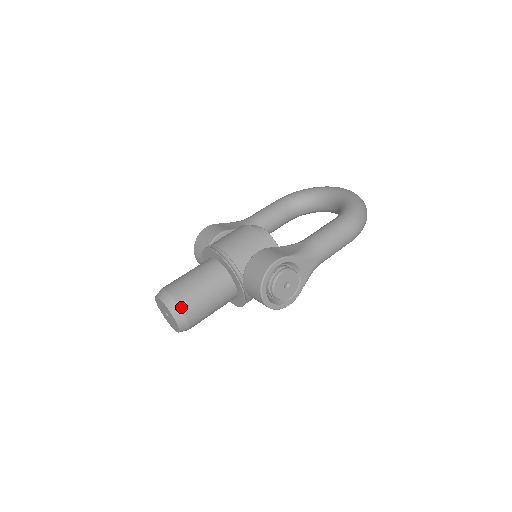
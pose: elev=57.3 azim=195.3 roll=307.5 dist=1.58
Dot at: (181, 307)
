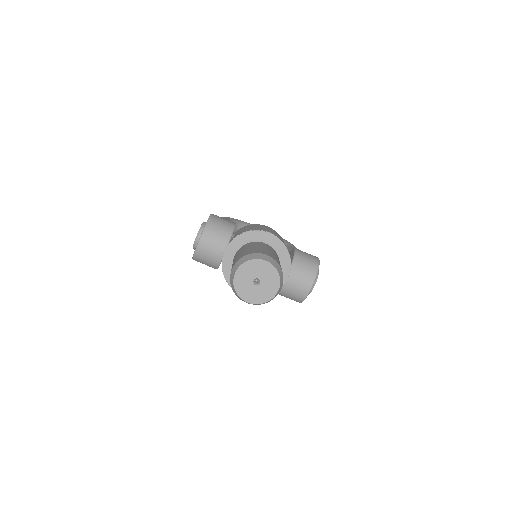
Dot at: occluded
